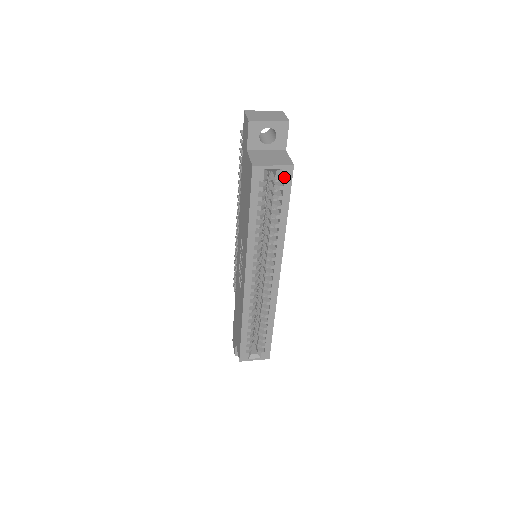
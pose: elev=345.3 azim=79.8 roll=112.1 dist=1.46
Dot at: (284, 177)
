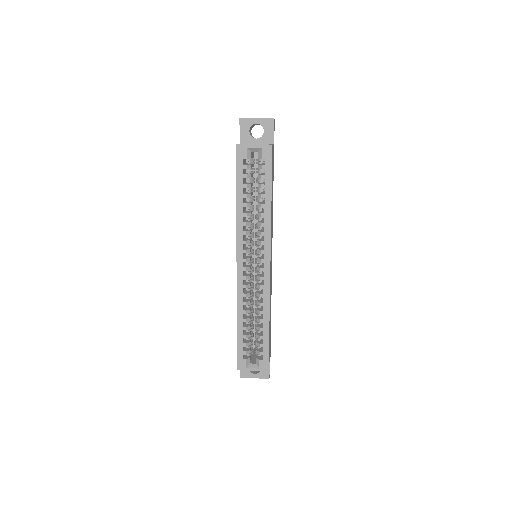
Dot at: (265, 156)
